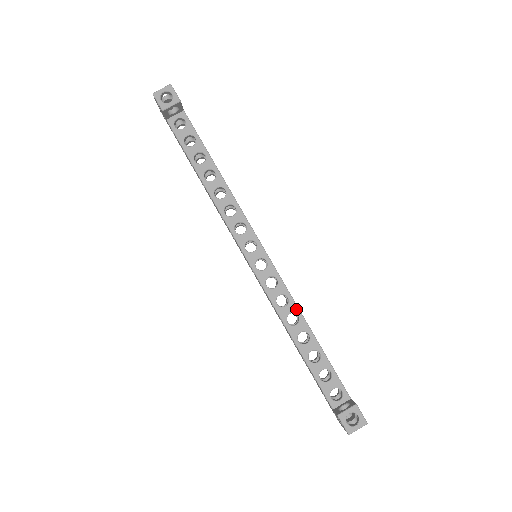
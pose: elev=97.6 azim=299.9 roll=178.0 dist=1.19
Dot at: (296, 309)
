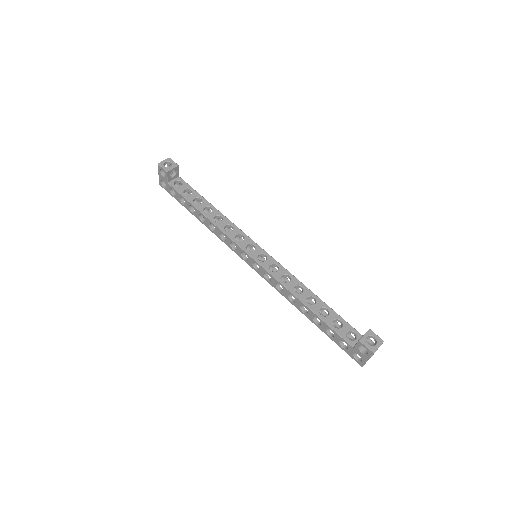
Dot at: (298, 282)
